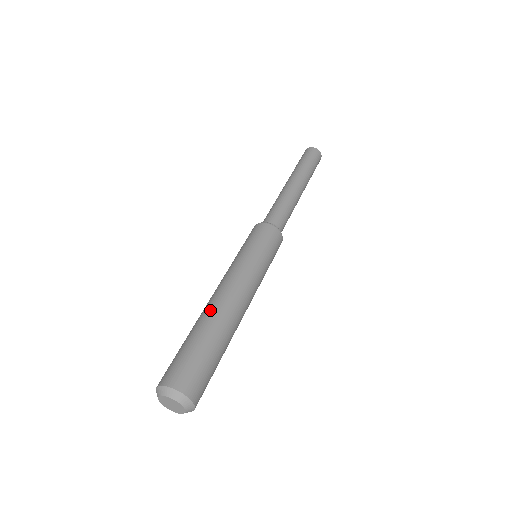
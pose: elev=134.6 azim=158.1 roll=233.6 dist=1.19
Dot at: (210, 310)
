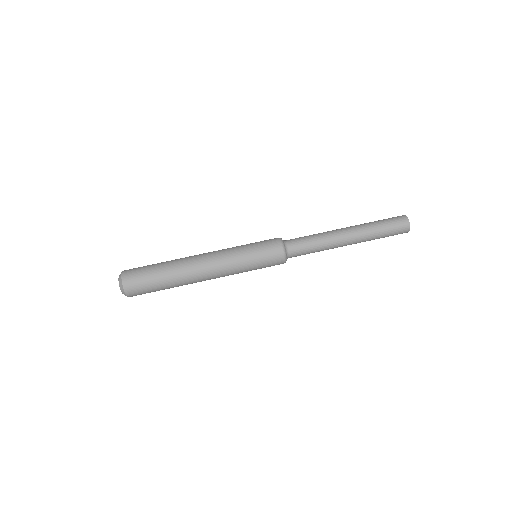
Dot at: (185, 274)
